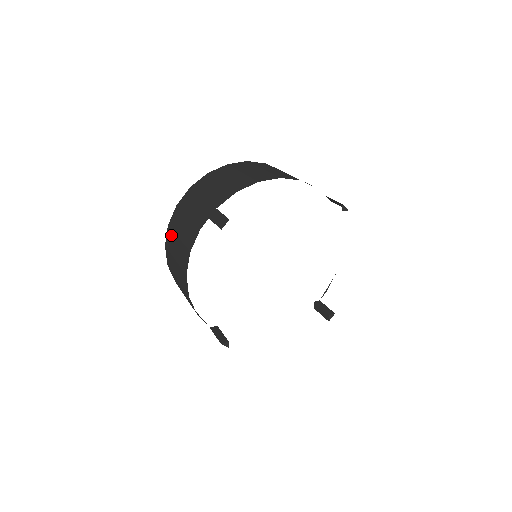
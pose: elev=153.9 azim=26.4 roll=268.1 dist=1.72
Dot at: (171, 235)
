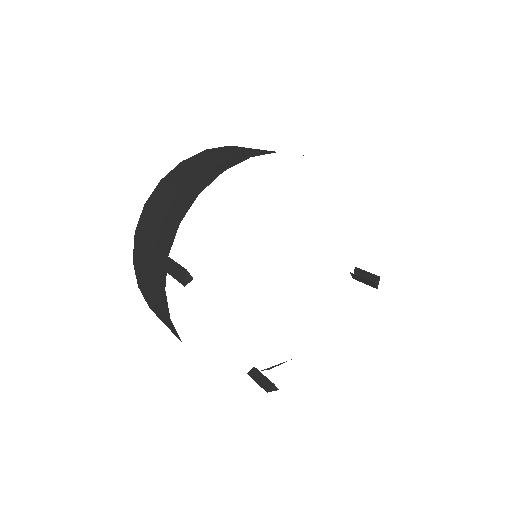
Dot at: (208, 153)
